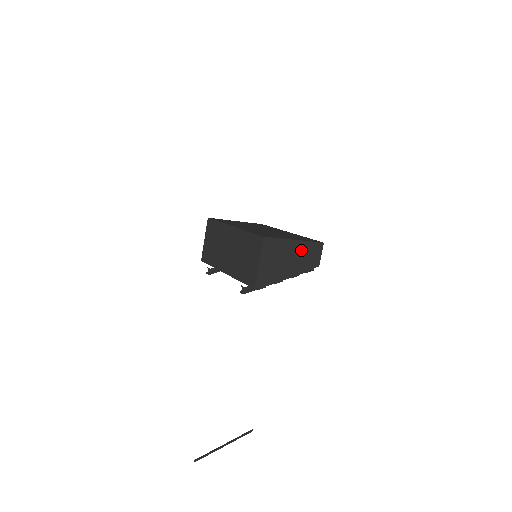
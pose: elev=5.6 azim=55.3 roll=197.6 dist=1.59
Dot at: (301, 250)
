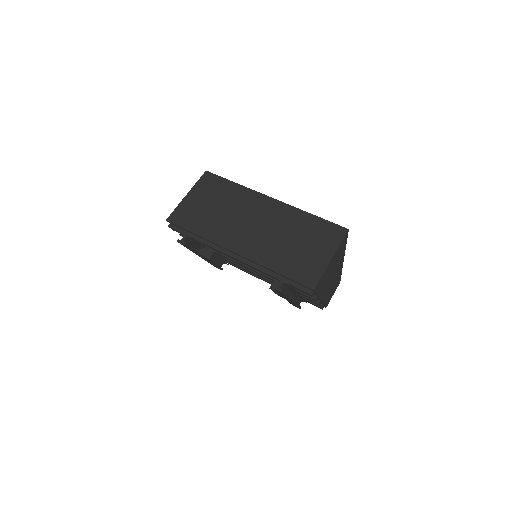
Dot at: (337, 275)
